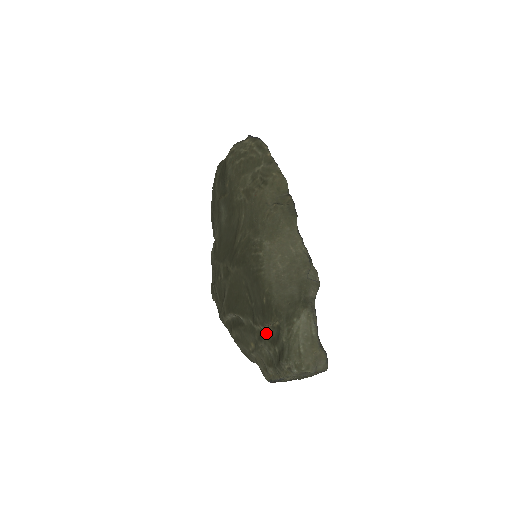
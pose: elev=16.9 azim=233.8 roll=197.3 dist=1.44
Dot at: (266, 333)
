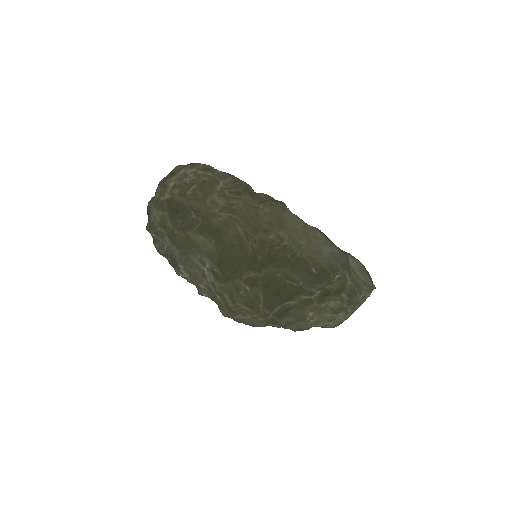
Dot at: (326, 293)
